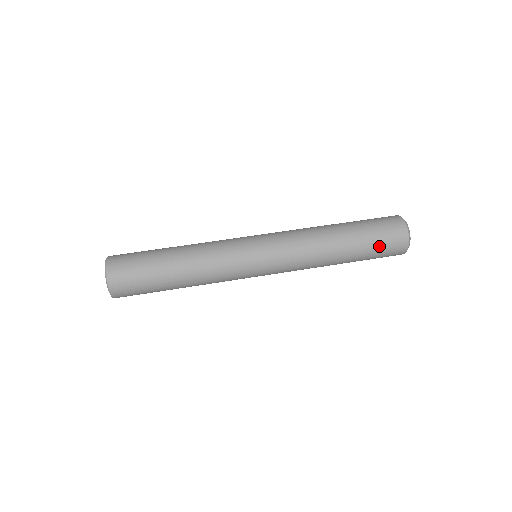
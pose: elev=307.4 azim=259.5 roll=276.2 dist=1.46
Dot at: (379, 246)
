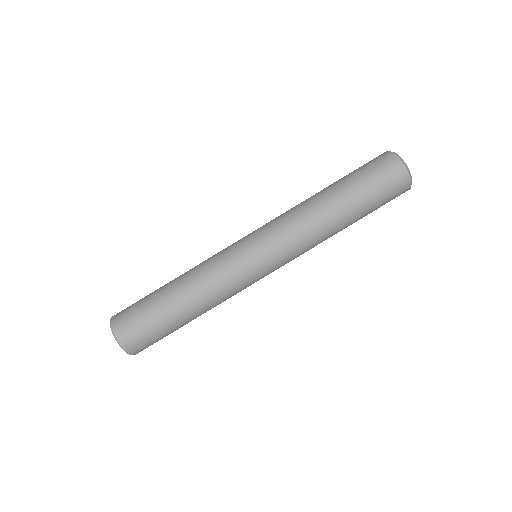
Dot at: (378, 193)
